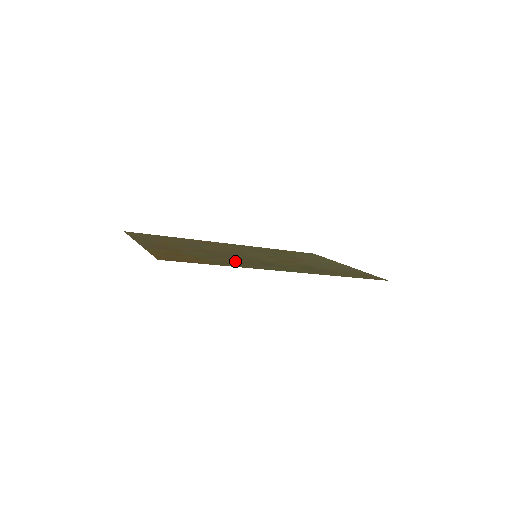
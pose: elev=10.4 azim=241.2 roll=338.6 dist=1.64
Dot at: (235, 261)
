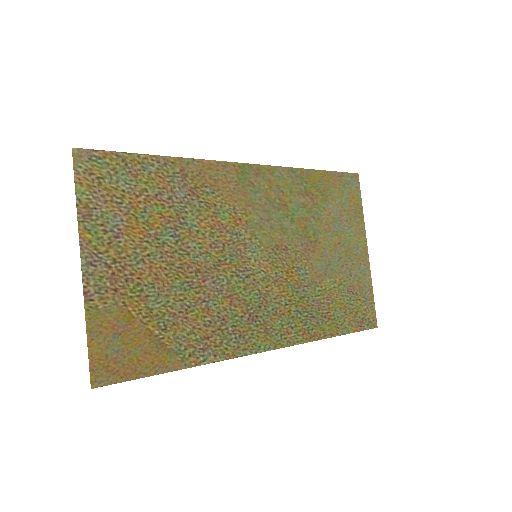
Dot at: (209, 324)
